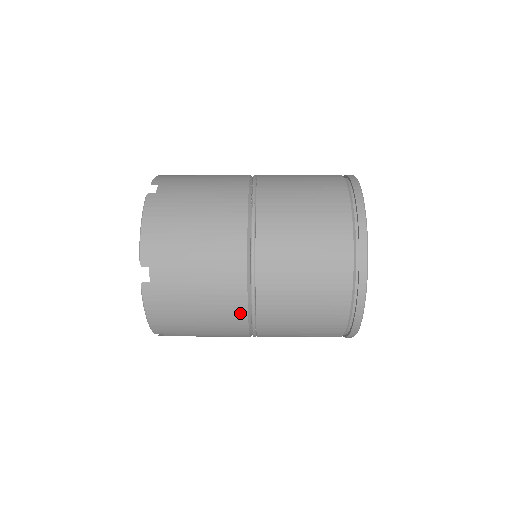
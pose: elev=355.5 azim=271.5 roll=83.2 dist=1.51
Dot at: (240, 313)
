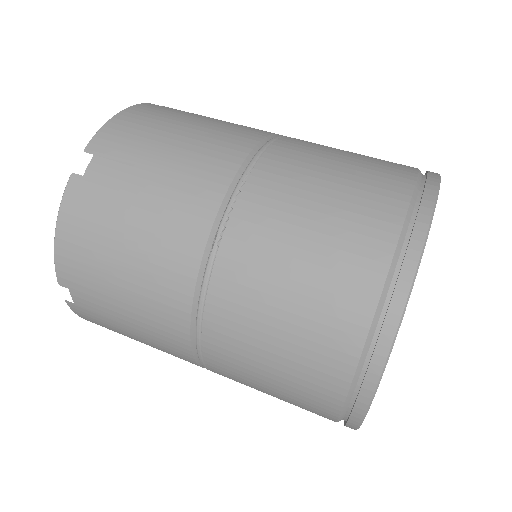
Dot at: (192, 363)
